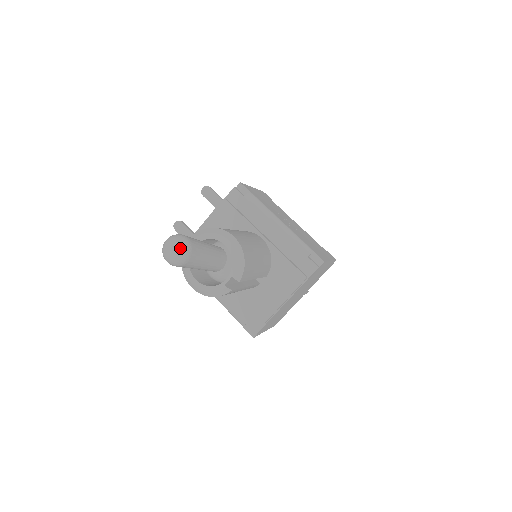
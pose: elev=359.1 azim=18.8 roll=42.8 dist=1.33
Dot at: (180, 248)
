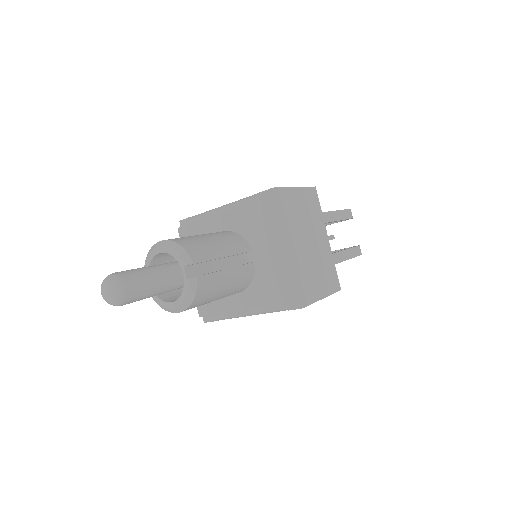
Dot at: (108, 283)
